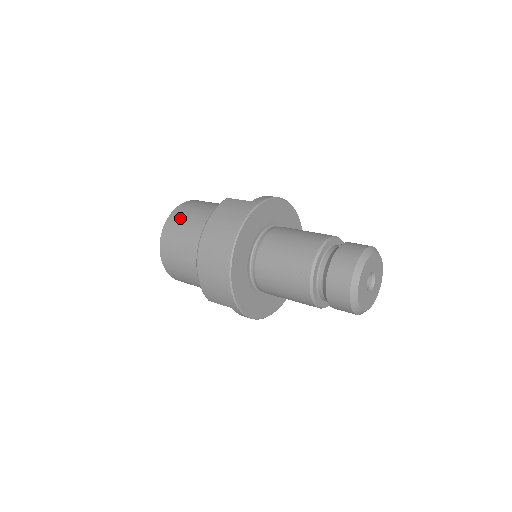
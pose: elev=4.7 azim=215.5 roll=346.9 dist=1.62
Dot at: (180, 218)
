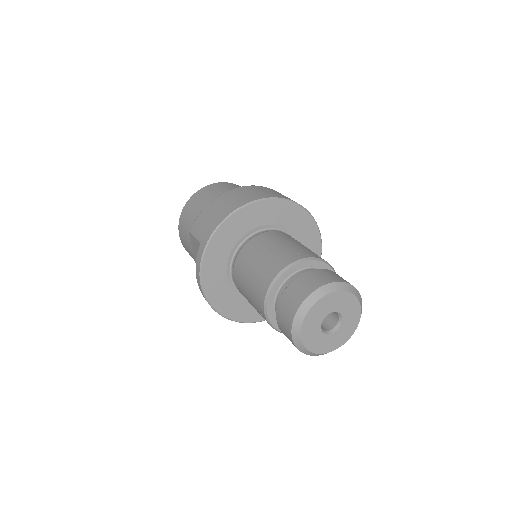
Dot at: occluded
